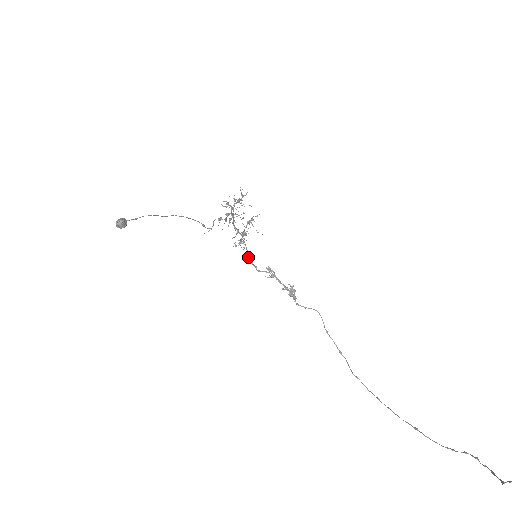
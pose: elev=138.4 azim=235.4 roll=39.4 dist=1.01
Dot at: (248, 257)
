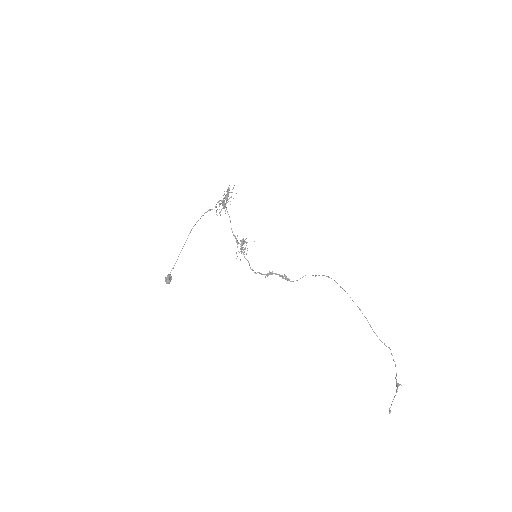
Dot at: occluded
